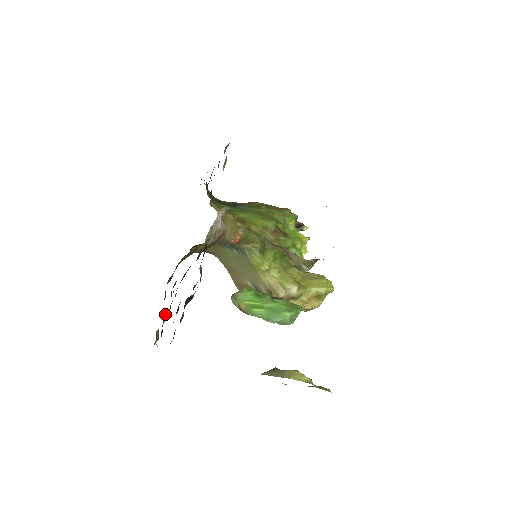
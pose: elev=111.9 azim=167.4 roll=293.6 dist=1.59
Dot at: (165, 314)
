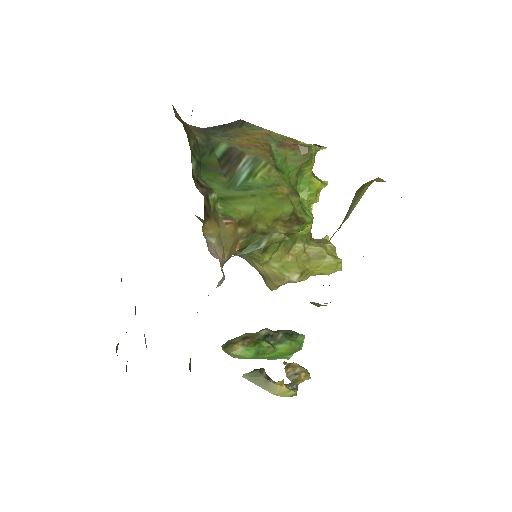
Dot at: occluded
